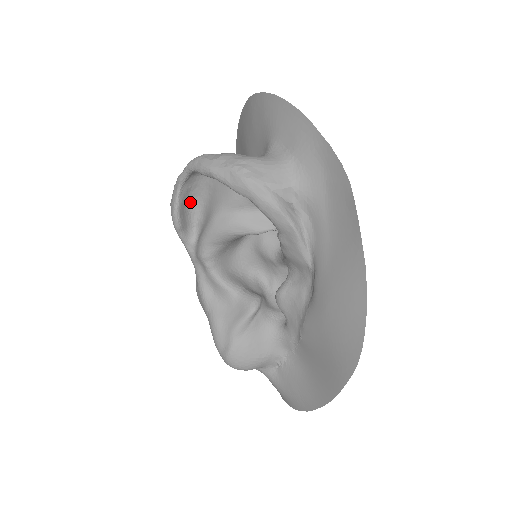
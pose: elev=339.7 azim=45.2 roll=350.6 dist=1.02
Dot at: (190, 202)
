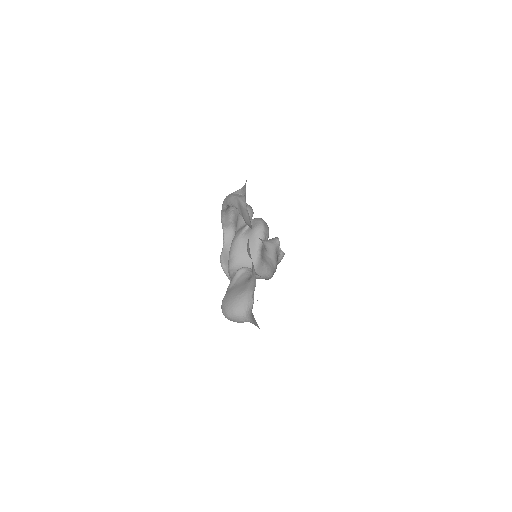
Dot at: occluded
